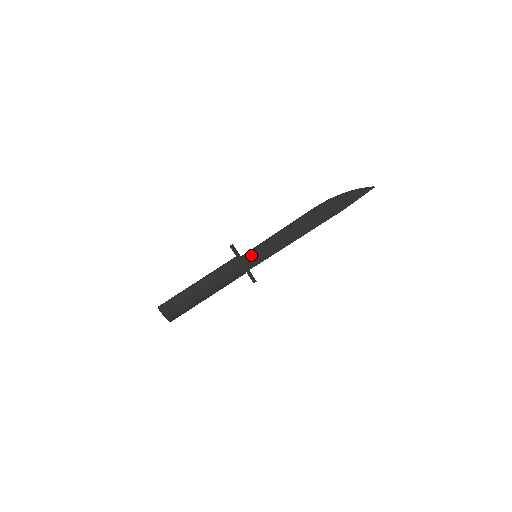
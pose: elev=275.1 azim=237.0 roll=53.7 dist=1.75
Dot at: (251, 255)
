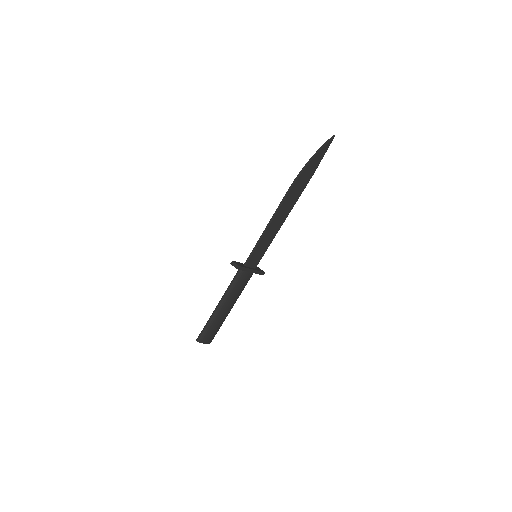
Dot at: (252, 259)
